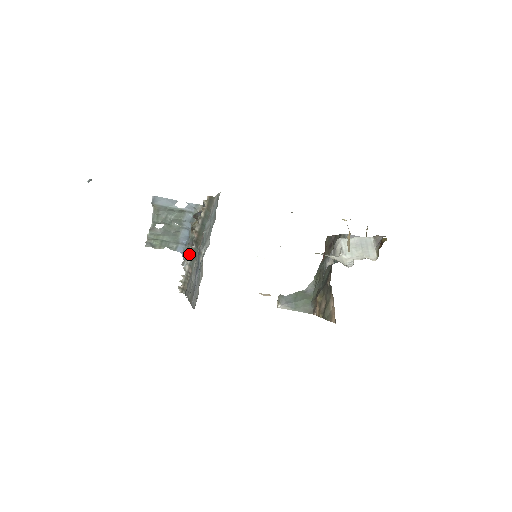
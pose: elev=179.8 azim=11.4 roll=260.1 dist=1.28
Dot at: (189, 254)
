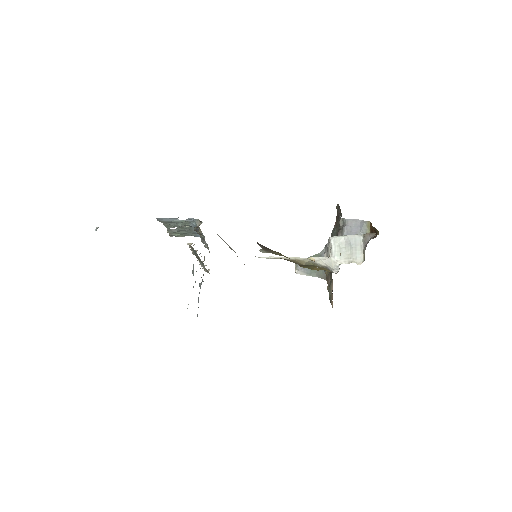
Dot at: occluded
